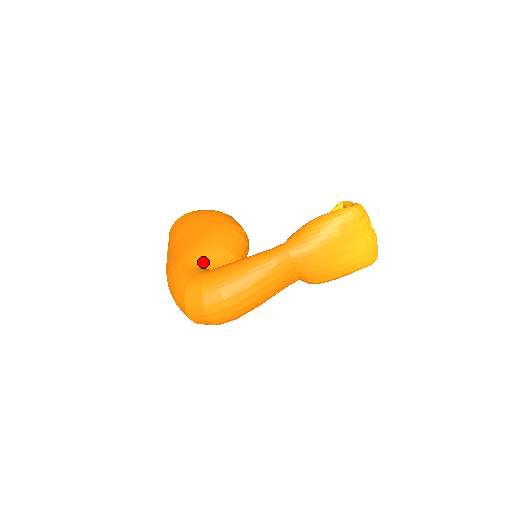
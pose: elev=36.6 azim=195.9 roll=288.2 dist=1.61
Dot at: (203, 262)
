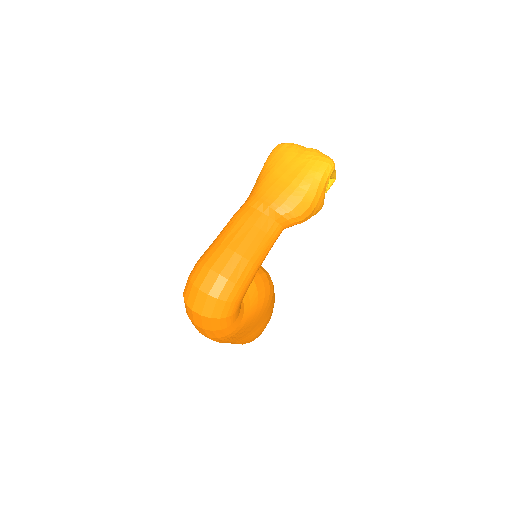
Dot at: occluded
